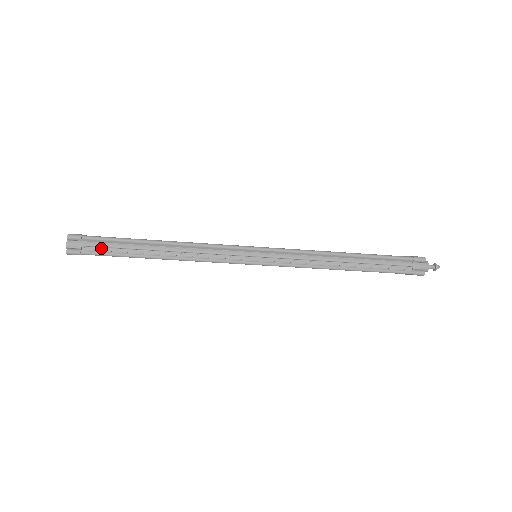
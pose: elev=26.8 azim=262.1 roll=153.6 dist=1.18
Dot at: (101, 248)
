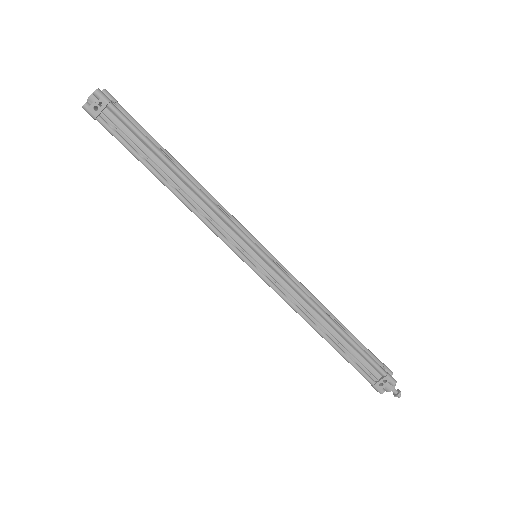
Dot at: (131, 119)
